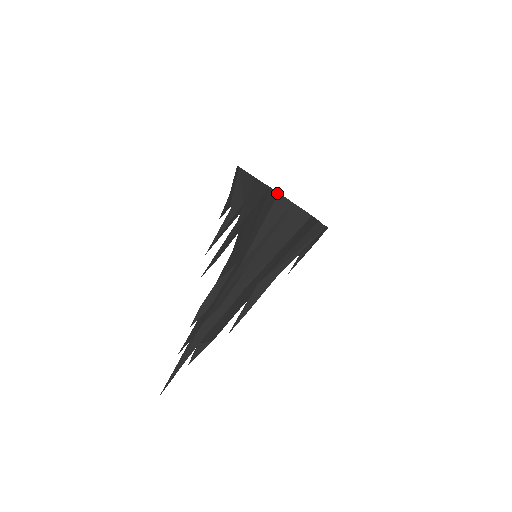
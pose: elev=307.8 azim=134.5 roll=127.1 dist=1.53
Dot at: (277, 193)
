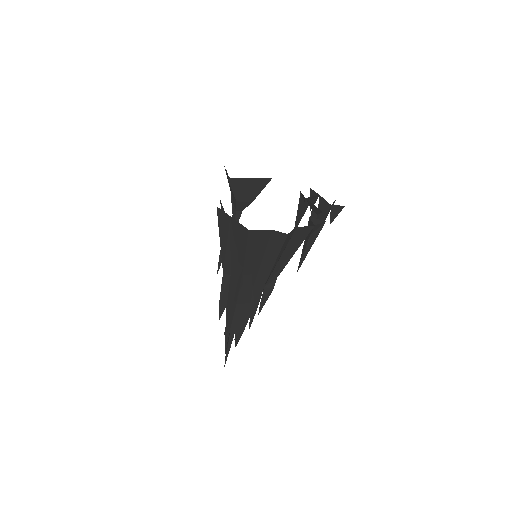
Dot at: occluded
